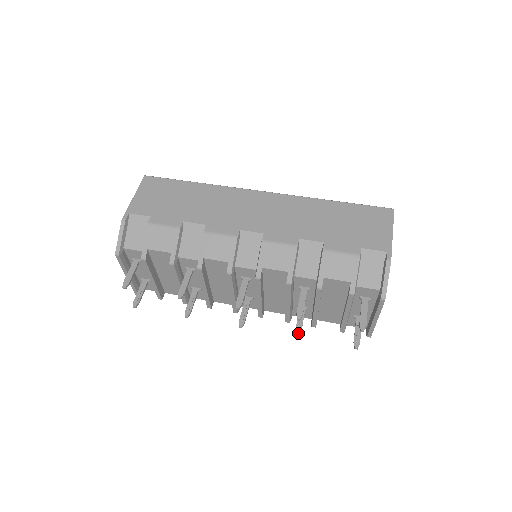
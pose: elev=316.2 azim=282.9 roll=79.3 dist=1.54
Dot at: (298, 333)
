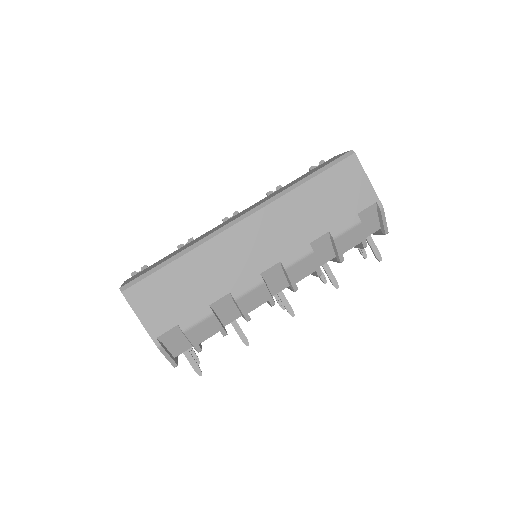
Dot at: (325, 280)
